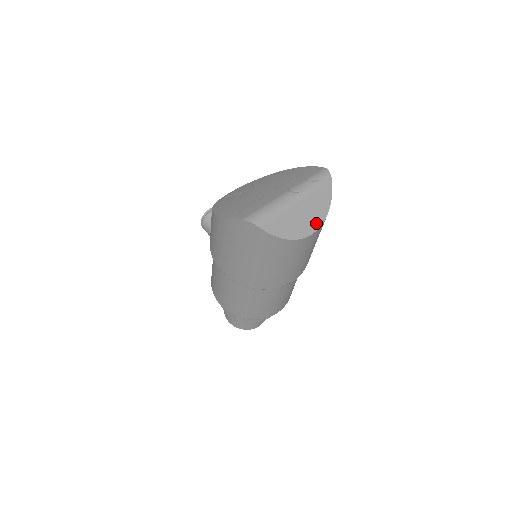
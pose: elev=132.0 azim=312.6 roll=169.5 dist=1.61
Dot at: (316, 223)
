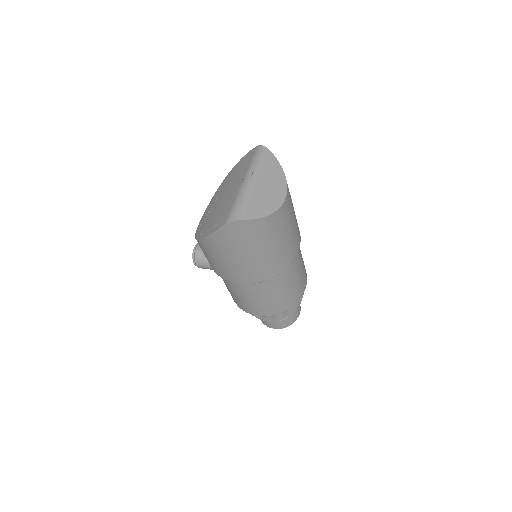
Dot at: (282, 189)
